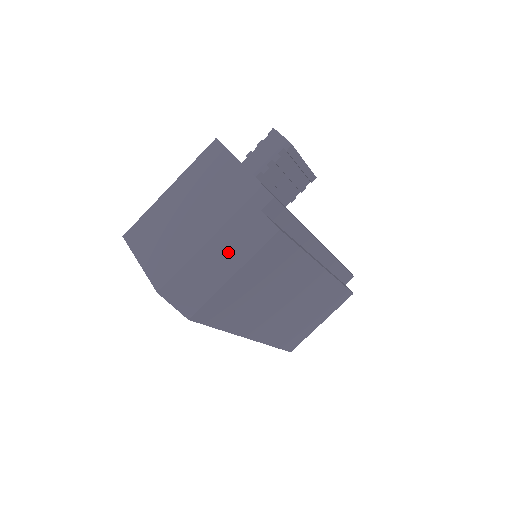
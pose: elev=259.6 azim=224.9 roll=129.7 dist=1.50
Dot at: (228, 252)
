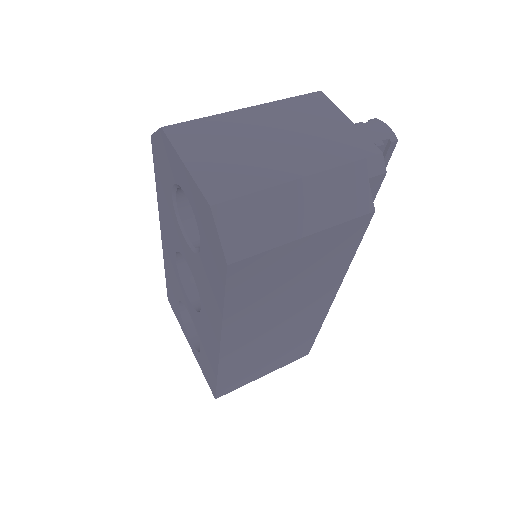
Dot at: (315, 204)
